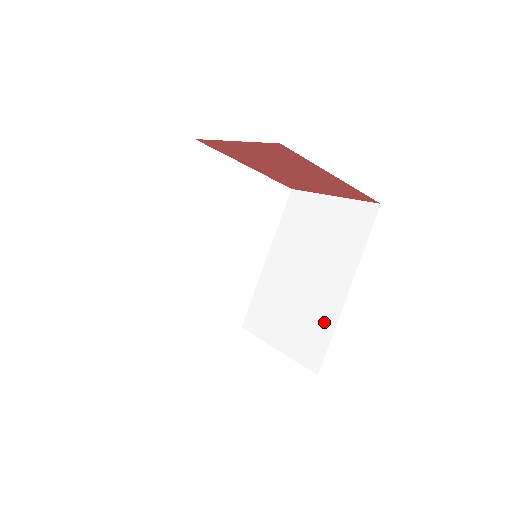
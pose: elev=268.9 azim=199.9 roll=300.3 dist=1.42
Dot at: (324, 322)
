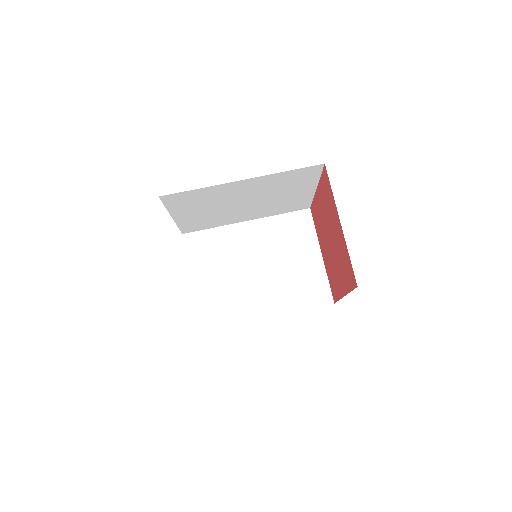
Dot at: (235, 312)
